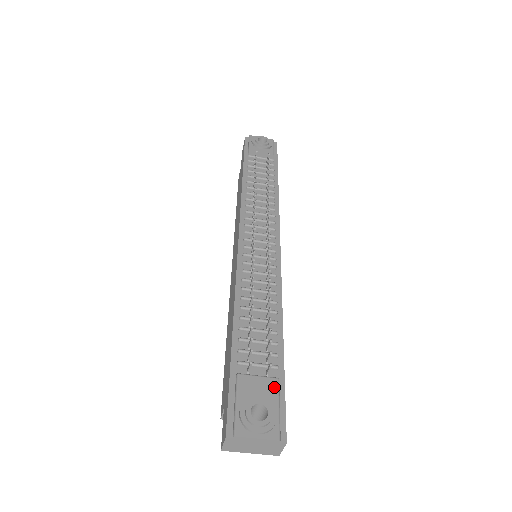
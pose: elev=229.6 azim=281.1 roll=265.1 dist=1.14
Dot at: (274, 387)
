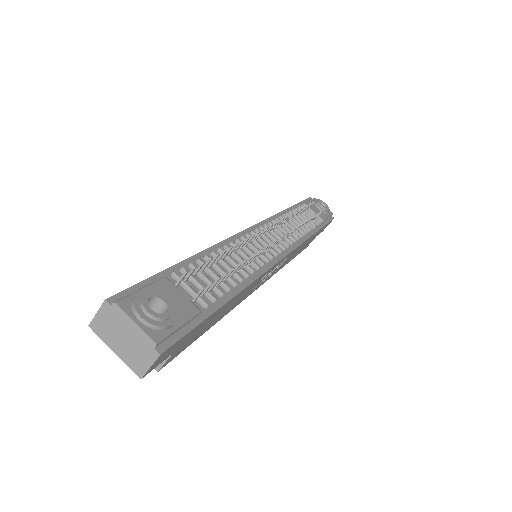
Dot at: (190, 311)
